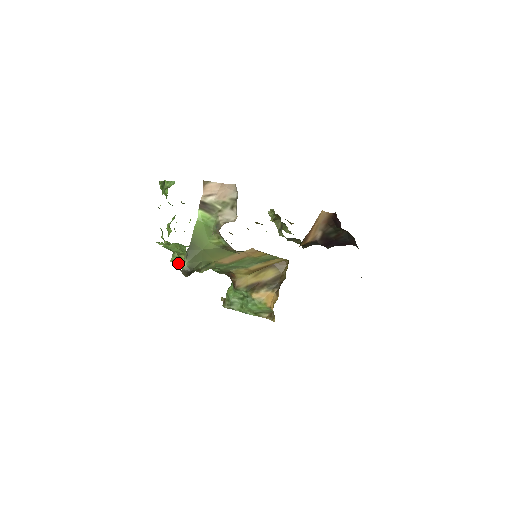
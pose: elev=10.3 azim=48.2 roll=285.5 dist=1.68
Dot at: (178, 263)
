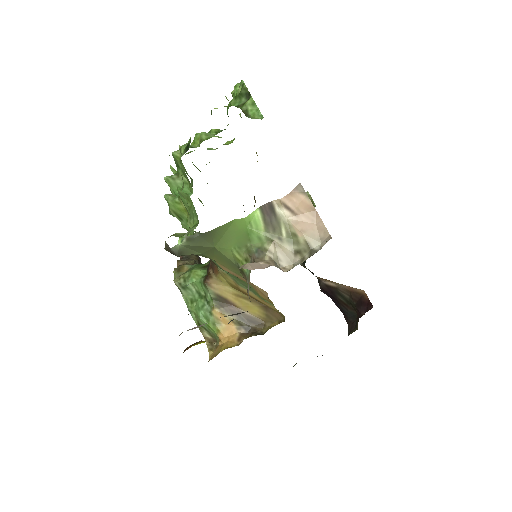
Dot at: (171, 202)
